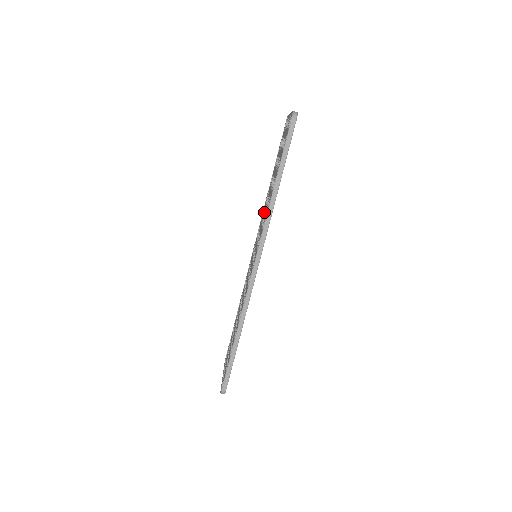
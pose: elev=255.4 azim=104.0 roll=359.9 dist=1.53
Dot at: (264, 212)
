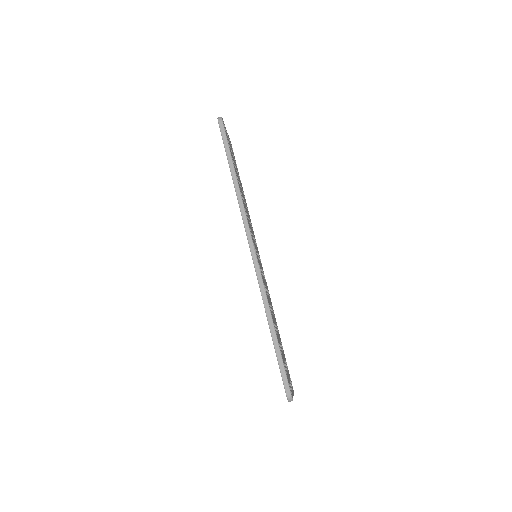
Dot at: occluded
